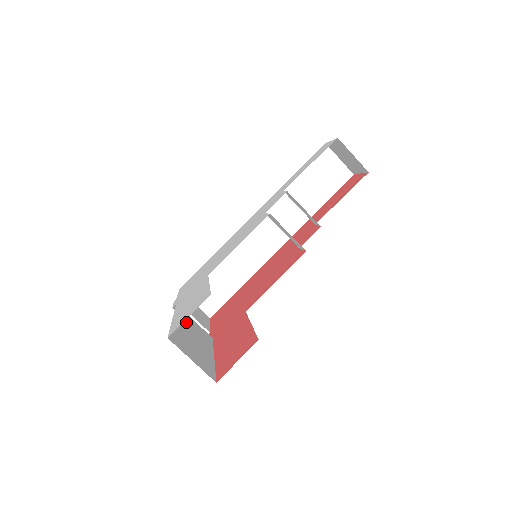
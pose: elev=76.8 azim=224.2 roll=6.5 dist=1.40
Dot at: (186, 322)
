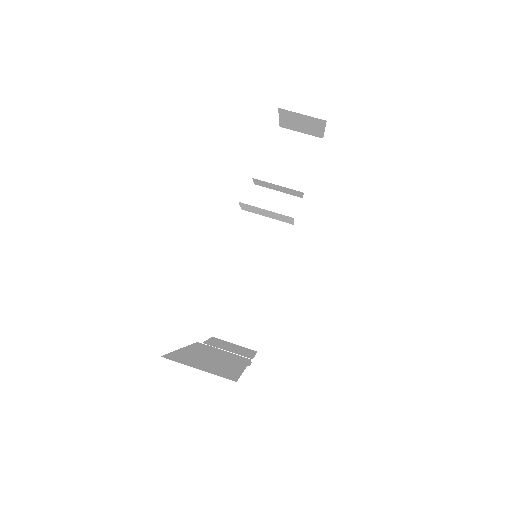
Dot at: (207, 350)
